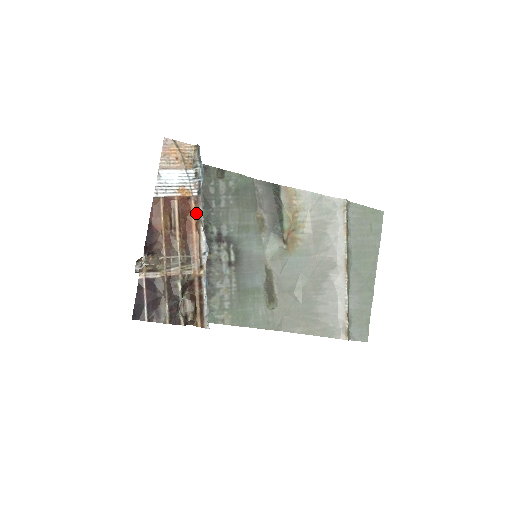
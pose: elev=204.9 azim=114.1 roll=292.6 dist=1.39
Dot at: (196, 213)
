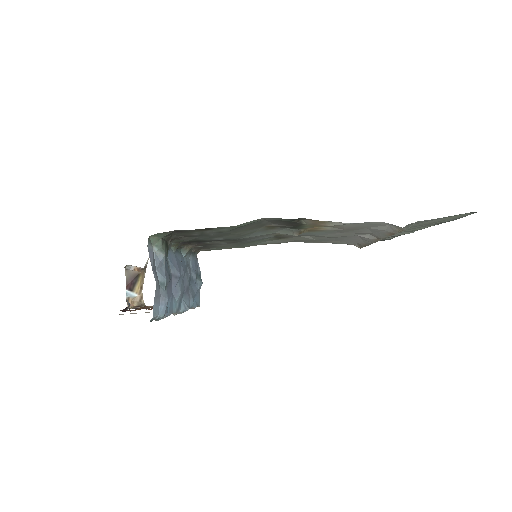
Dot at: occluded
